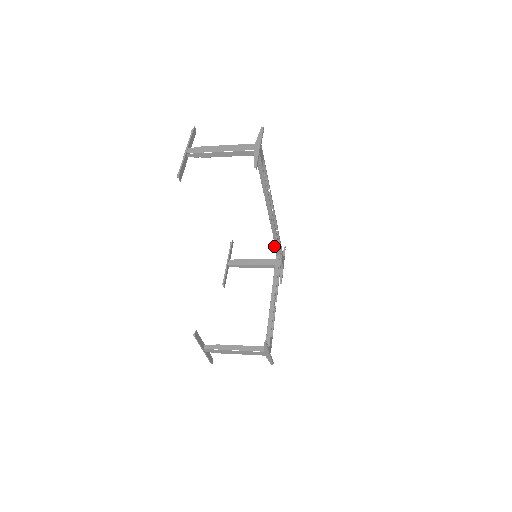
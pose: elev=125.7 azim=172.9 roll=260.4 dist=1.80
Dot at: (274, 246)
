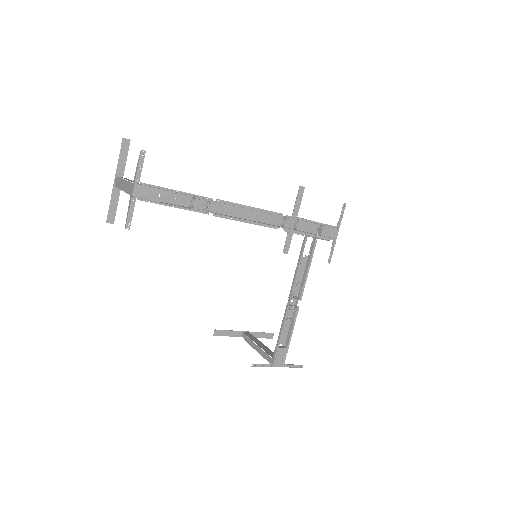
Dot at: occluded
